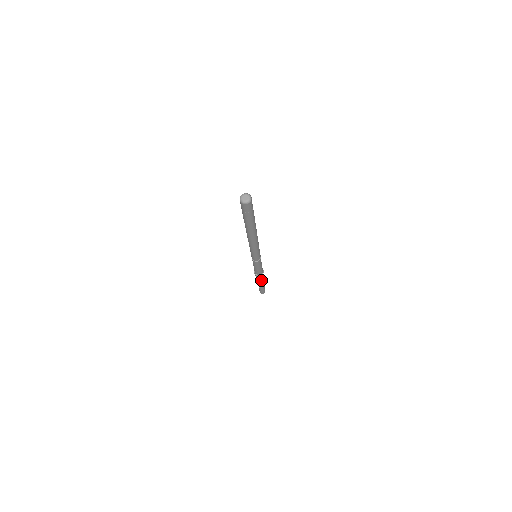
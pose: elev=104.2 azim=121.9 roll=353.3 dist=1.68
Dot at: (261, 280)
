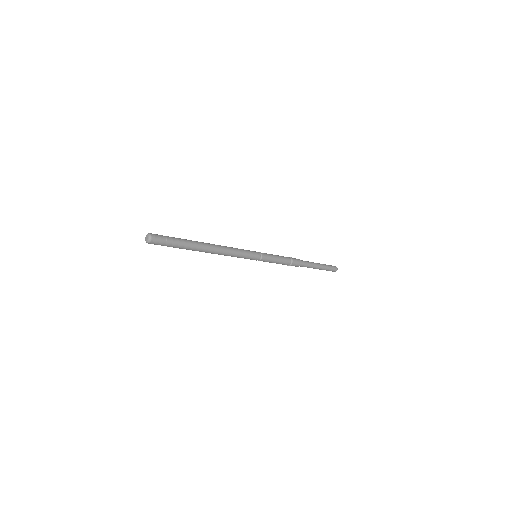
Dot at: (305, 265)
